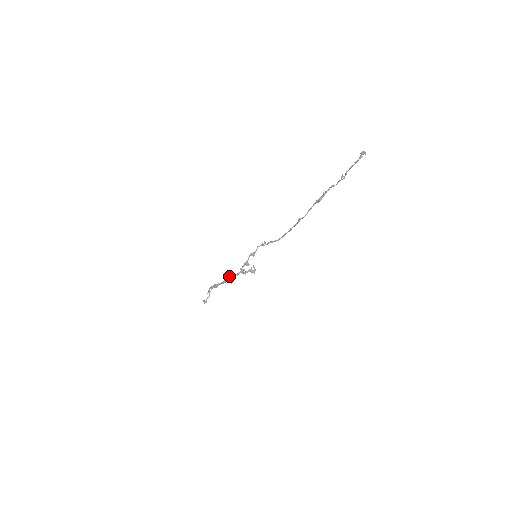
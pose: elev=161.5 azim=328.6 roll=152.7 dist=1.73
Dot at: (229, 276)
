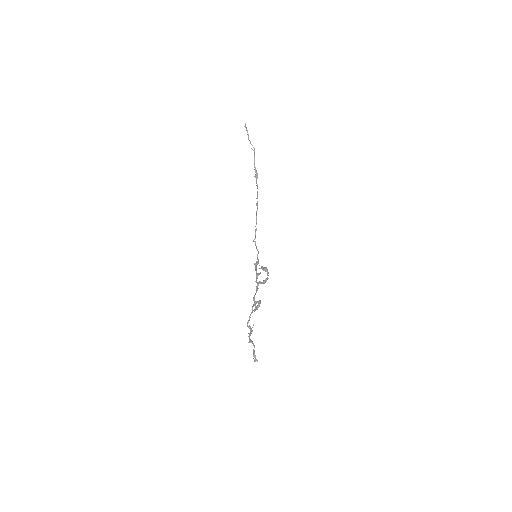
Dot at: (256, 306)
